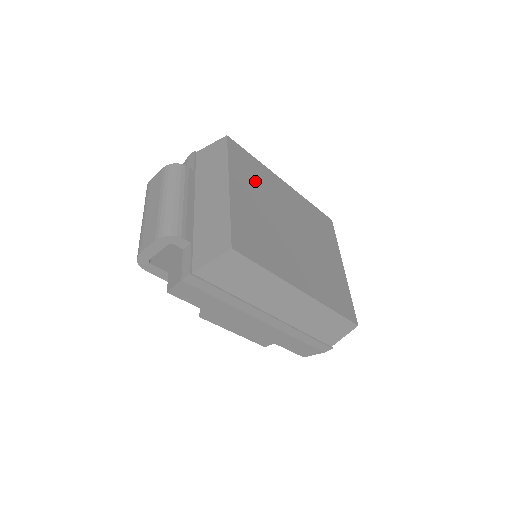
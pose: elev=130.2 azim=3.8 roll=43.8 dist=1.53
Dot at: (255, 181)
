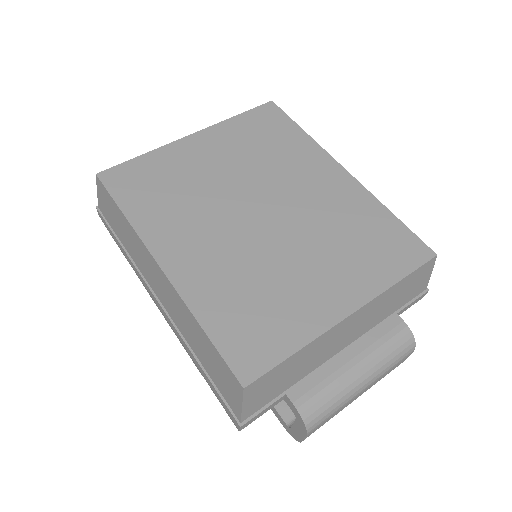
Dot at: (258, 146)
